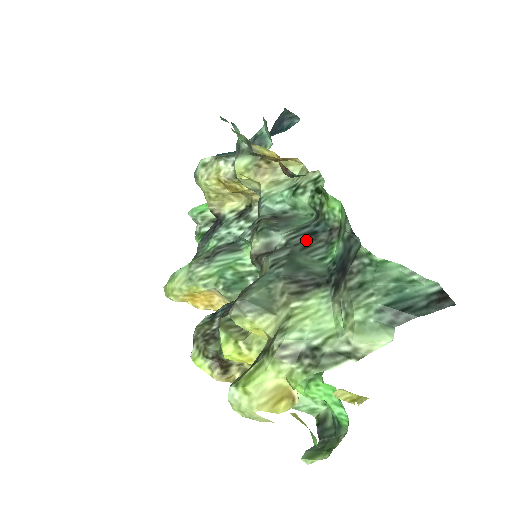
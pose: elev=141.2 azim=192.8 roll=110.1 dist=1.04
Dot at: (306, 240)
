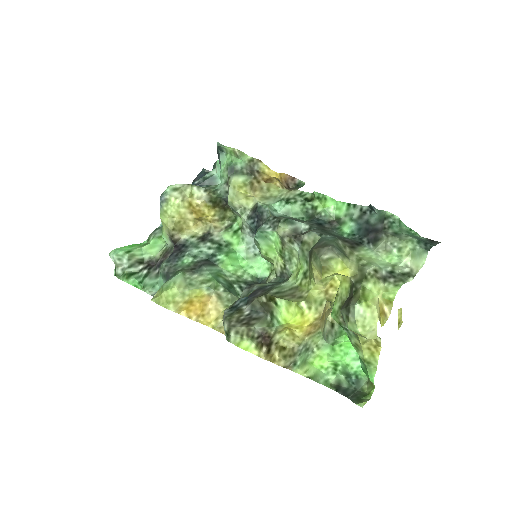
Dot at: (320, 227)
